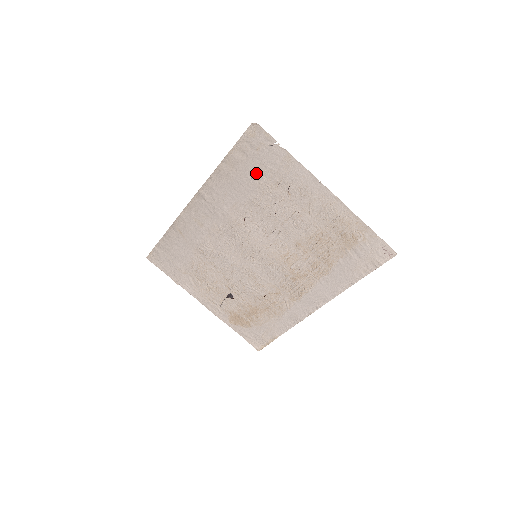
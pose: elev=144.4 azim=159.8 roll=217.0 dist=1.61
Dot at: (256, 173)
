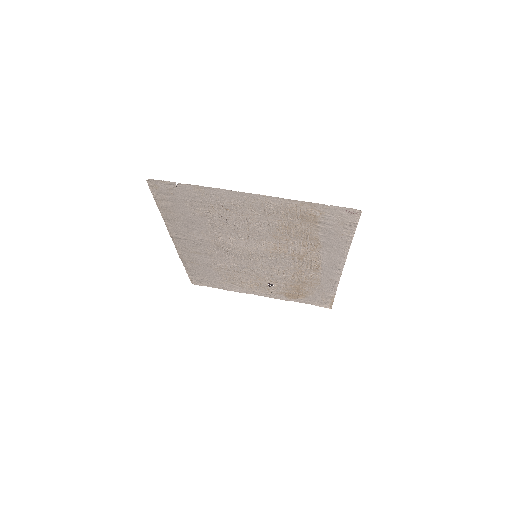
Dot at: (190, 208)
